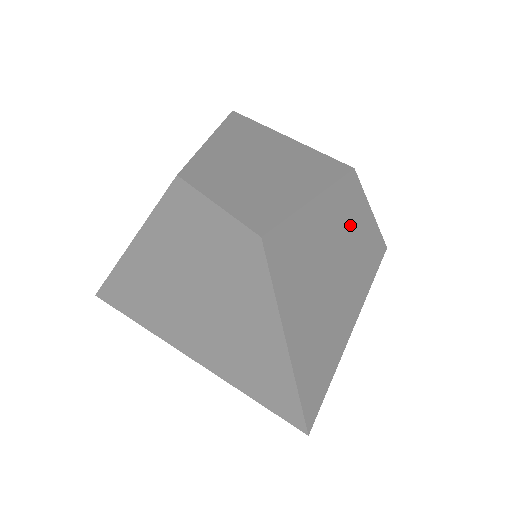
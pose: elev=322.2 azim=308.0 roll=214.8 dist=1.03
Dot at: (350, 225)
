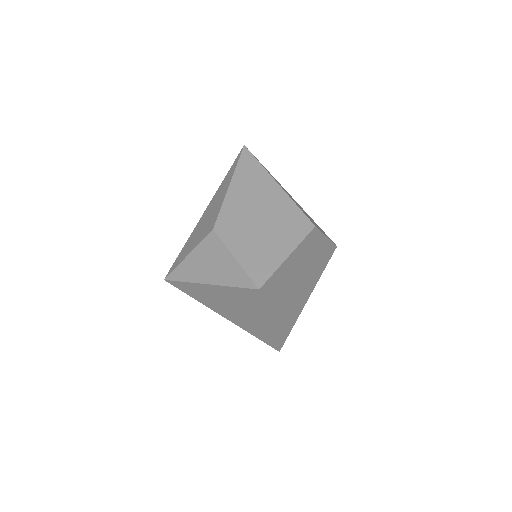
Dot at: (311, 253)
